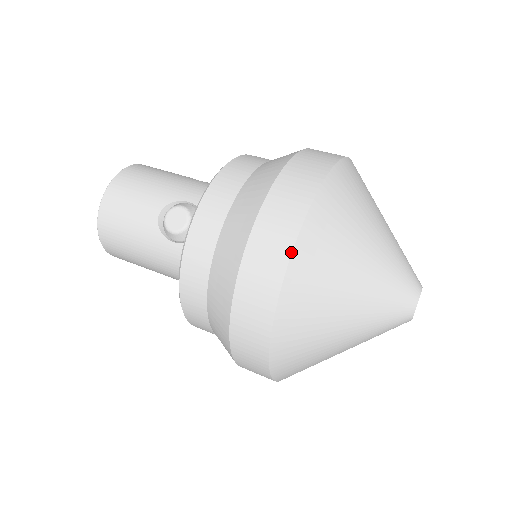
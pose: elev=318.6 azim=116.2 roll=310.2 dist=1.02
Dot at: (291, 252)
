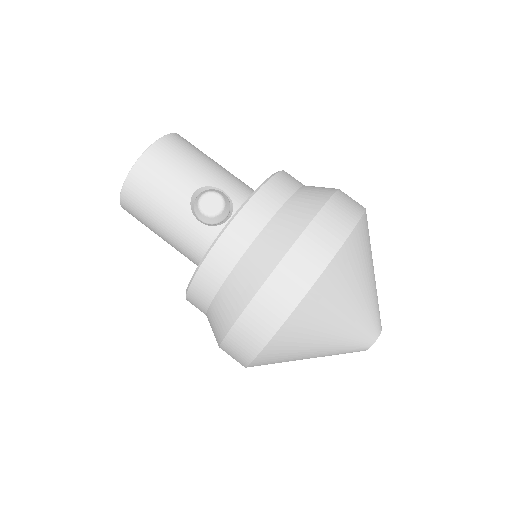
Dot at: (320, 275)
